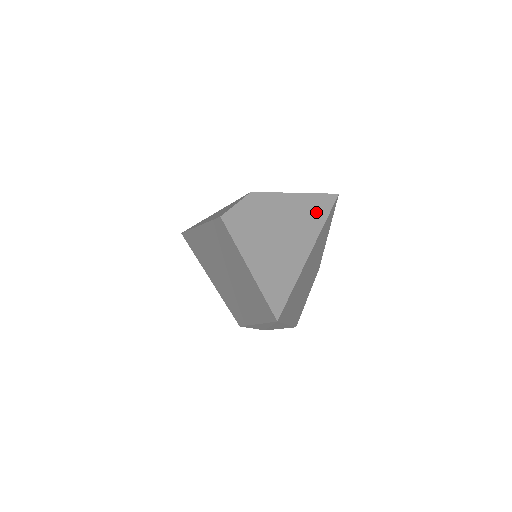
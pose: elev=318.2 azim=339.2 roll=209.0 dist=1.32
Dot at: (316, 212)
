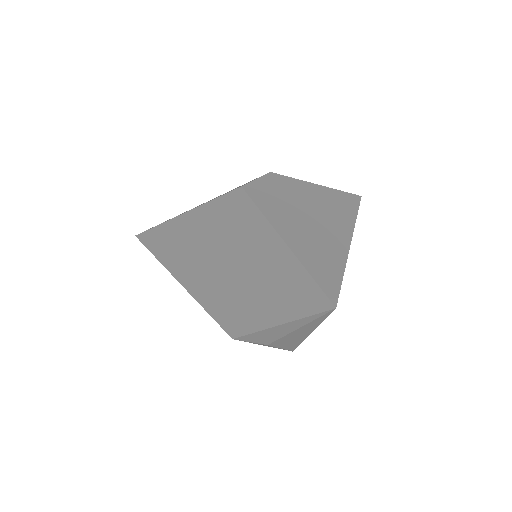
Dot at: (344, 206)
